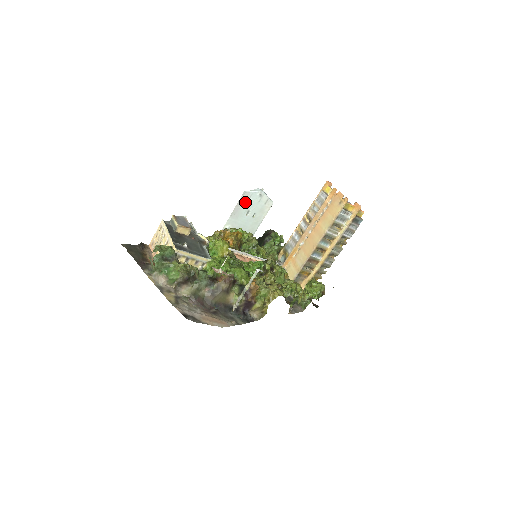
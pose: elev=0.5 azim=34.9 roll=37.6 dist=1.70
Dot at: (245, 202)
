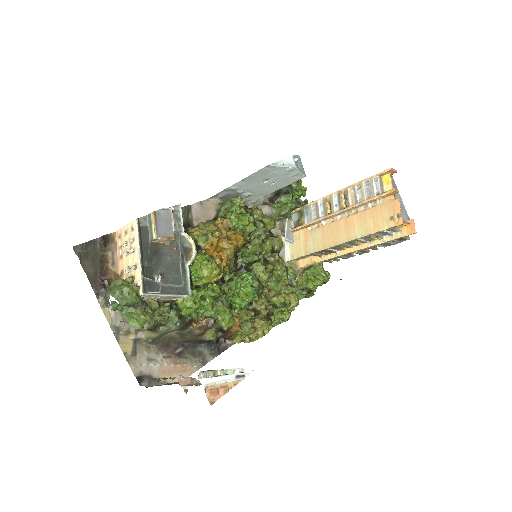
Dot at: (266, 172)
